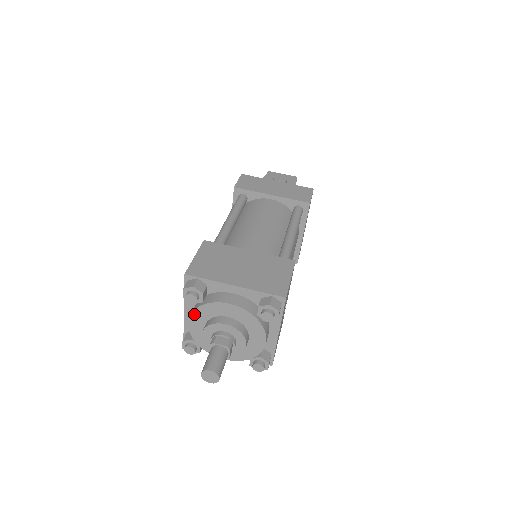
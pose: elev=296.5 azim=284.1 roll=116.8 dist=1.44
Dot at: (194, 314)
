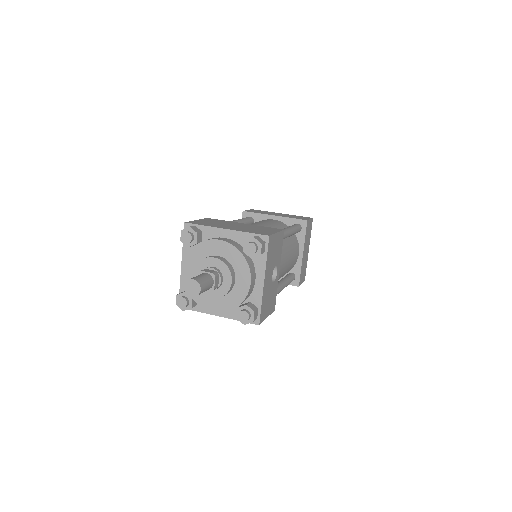
Dot at: (188, 257)
